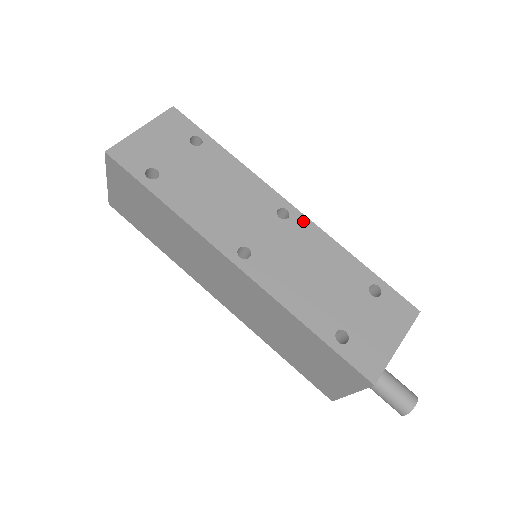
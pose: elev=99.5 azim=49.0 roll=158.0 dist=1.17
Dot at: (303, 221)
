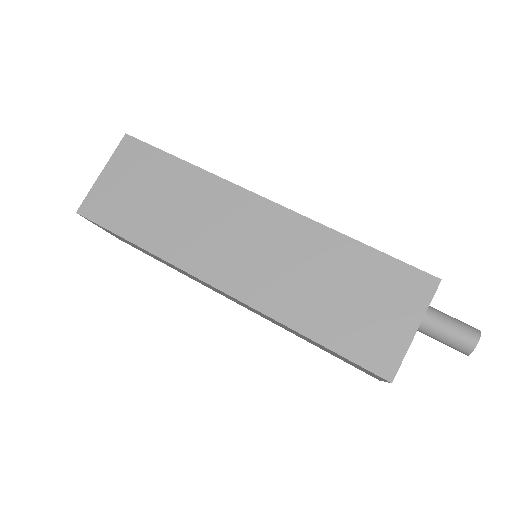
Dot at: occluded
